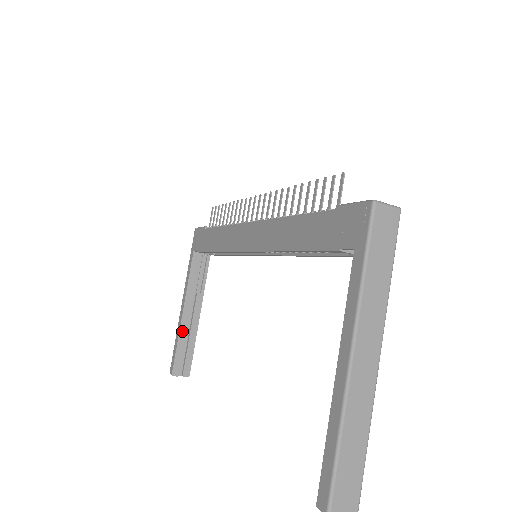
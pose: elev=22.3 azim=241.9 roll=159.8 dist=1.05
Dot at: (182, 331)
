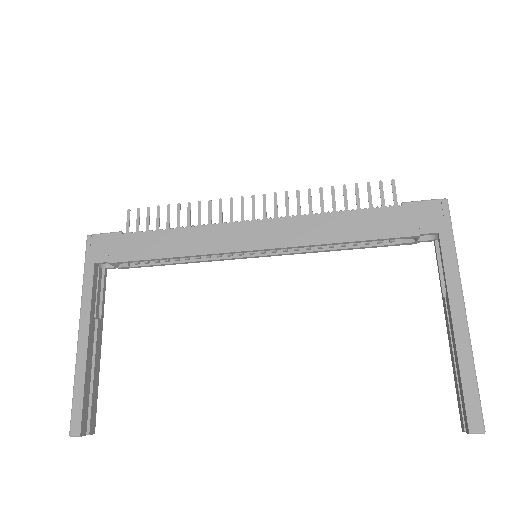
Dot at: (88, 370)
